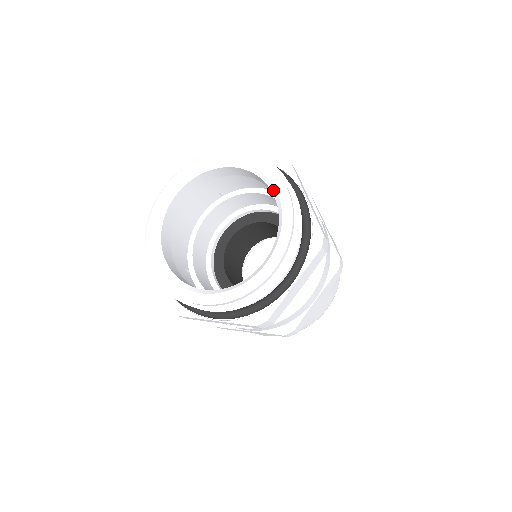
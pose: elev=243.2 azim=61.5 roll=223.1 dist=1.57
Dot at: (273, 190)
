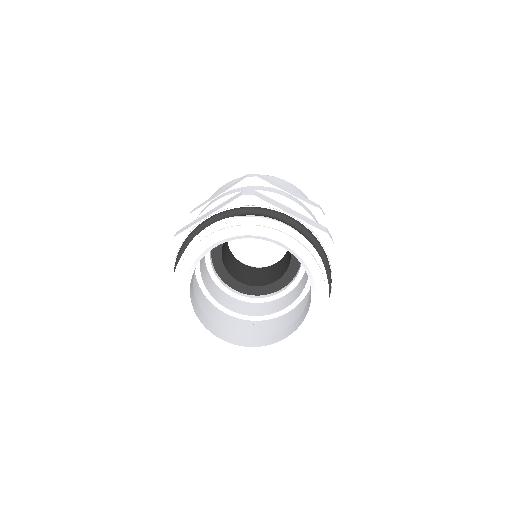
Dot at: (313, 290)
